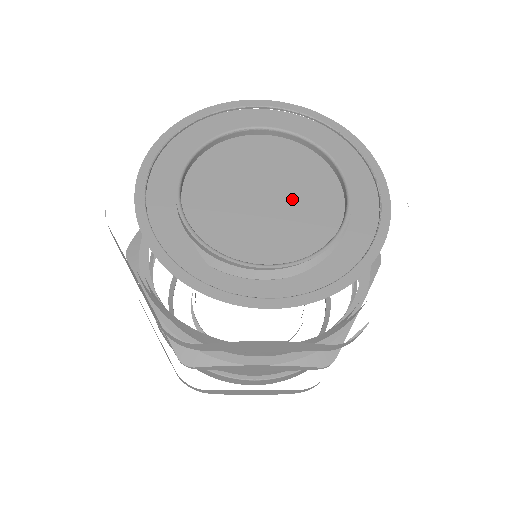
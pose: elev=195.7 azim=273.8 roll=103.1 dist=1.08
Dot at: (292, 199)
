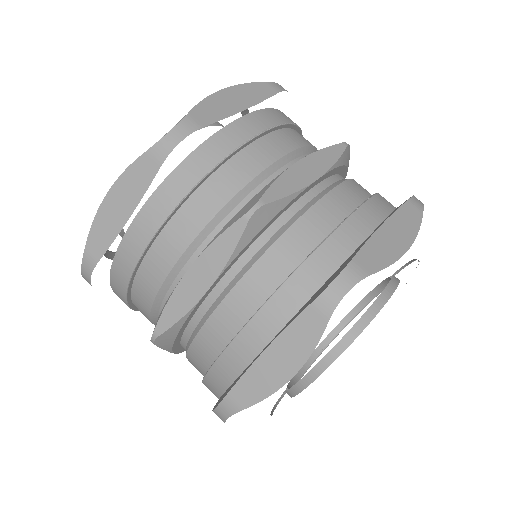
Dot at: occluded
